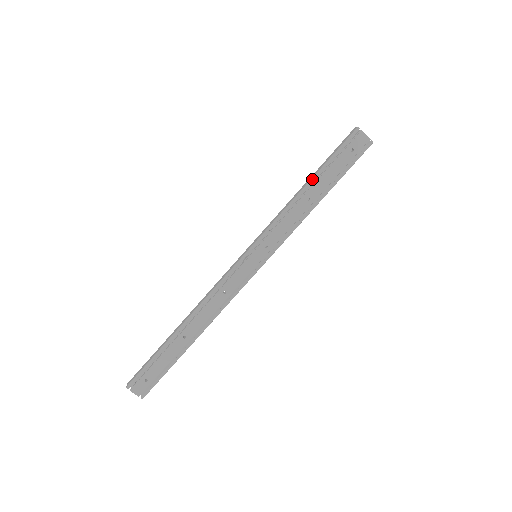
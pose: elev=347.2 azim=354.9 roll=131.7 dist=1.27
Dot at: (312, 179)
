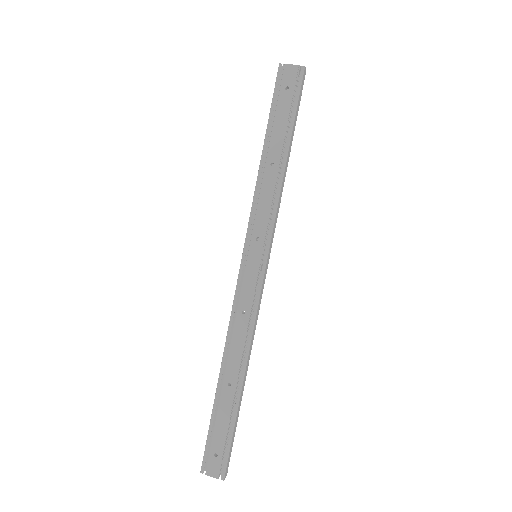
Dot at: (264, 143)
